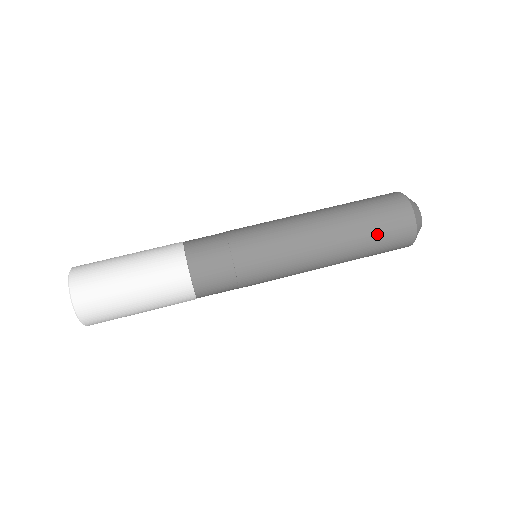
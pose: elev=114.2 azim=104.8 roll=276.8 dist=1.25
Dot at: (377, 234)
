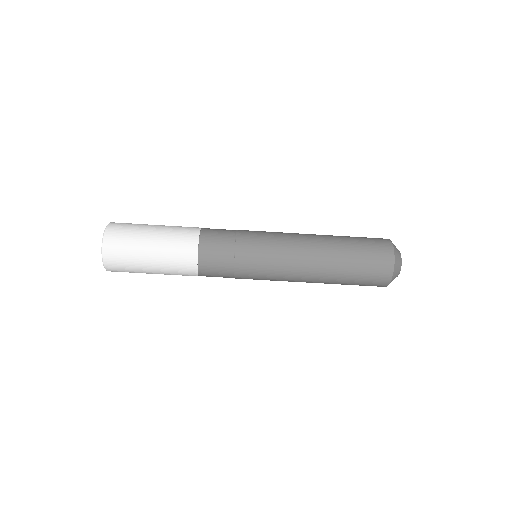
Dot at: occluded
